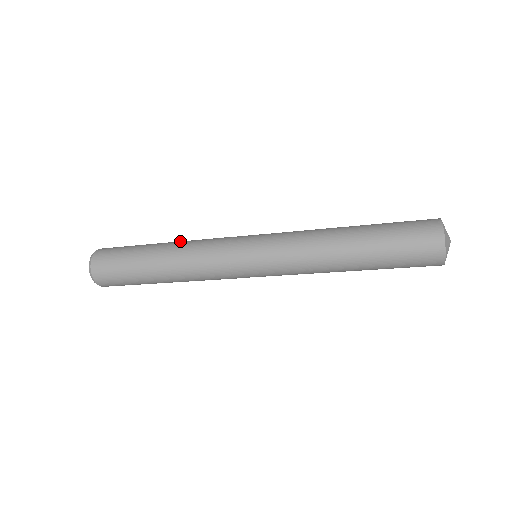
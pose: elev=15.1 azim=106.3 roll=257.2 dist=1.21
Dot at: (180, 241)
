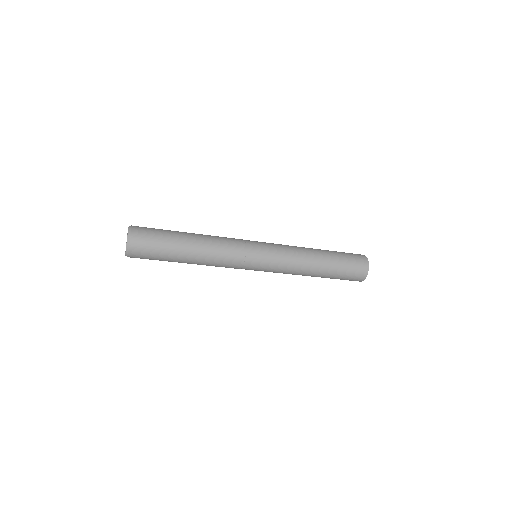
Dot at: occluded
